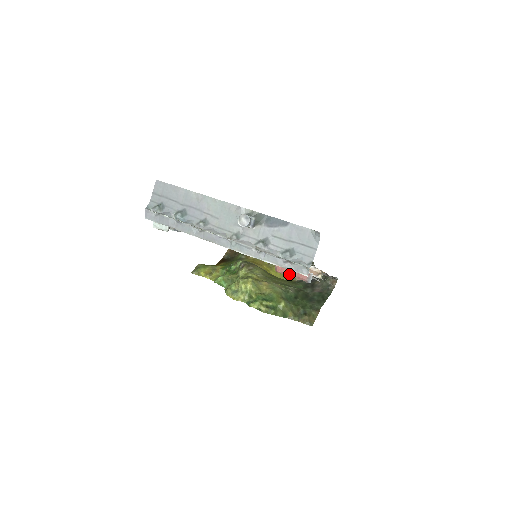
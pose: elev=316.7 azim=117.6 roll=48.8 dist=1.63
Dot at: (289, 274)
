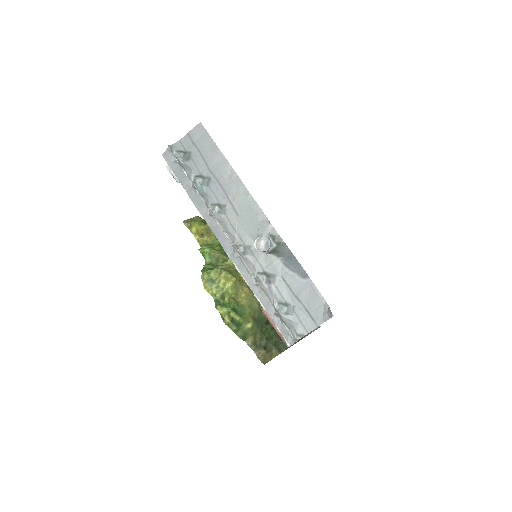
Dot at: (273, 323)
